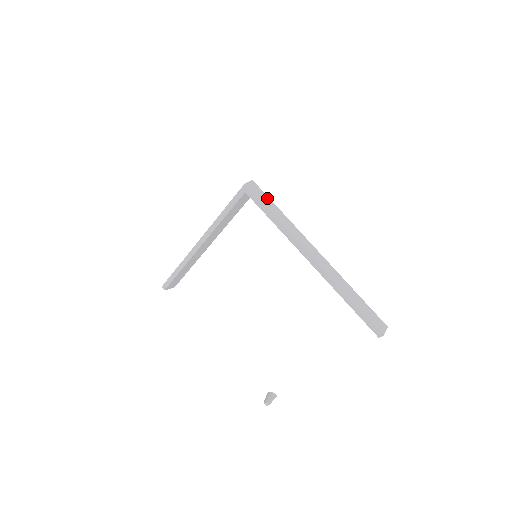
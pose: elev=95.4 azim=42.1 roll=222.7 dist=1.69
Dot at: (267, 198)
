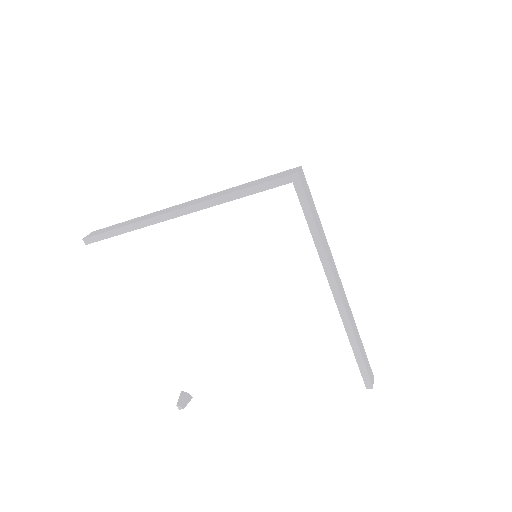
Dot at: (311, 197)
